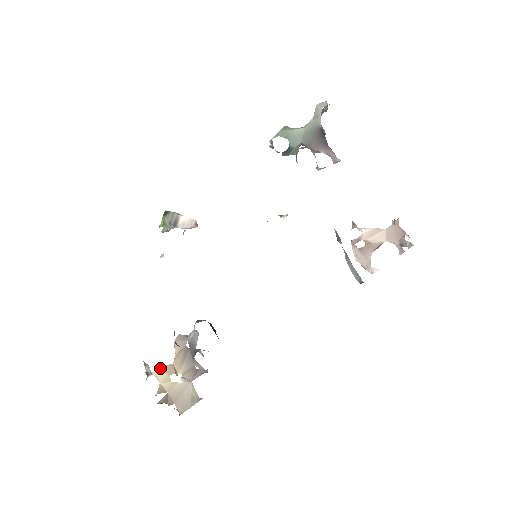
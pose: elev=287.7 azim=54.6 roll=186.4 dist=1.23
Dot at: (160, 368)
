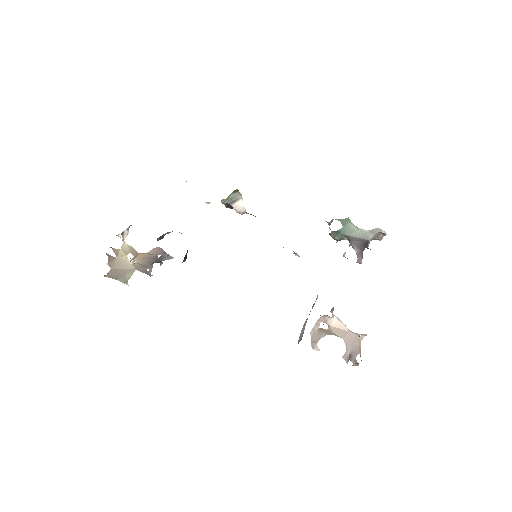
Dot at: occluded
